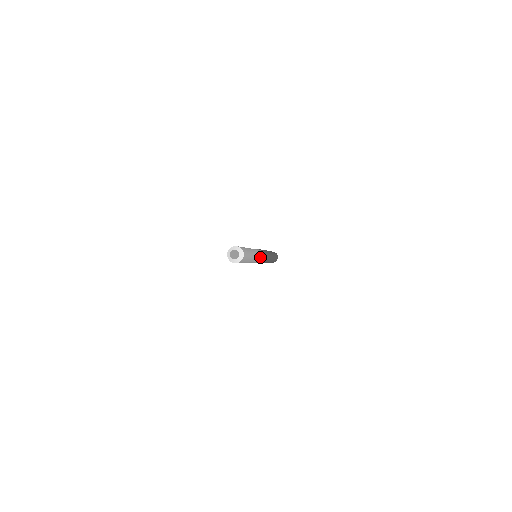
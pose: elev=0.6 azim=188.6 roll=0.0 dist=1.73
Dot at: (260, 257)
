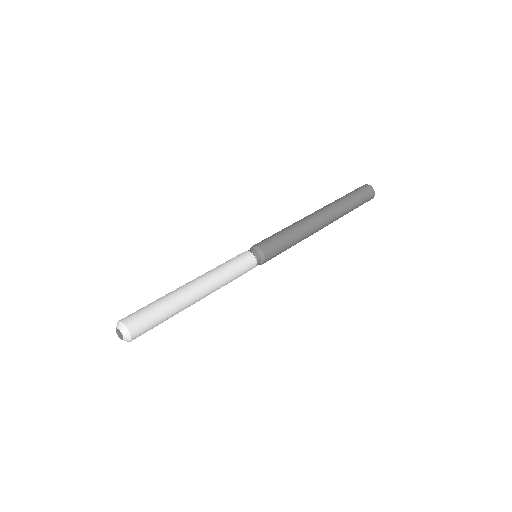
Dot at: (249, 265)
